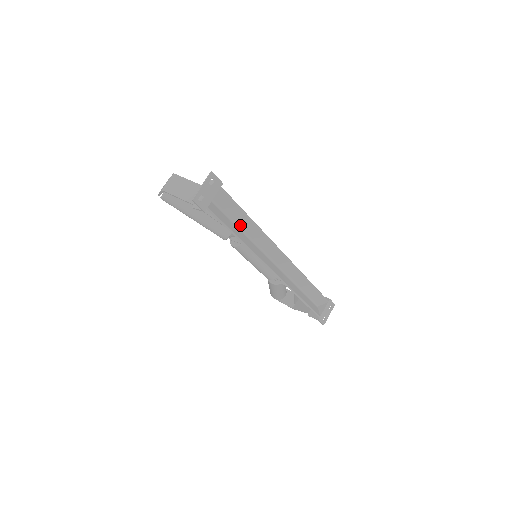
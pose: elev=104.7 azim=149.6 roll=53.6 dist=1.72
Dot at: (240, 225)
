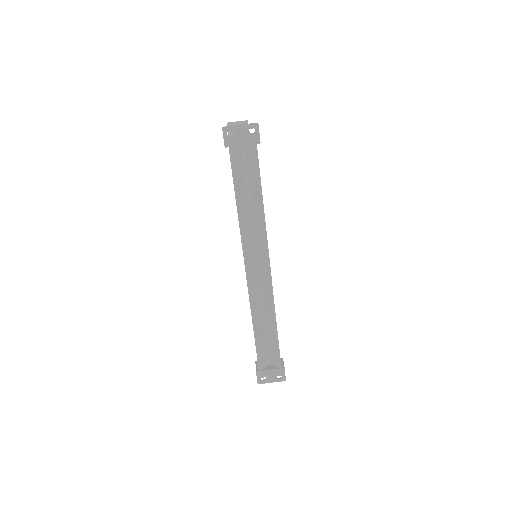
Dot at: (252, 199)
